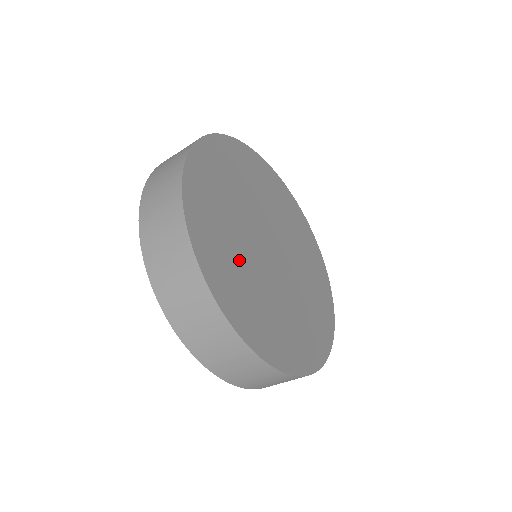
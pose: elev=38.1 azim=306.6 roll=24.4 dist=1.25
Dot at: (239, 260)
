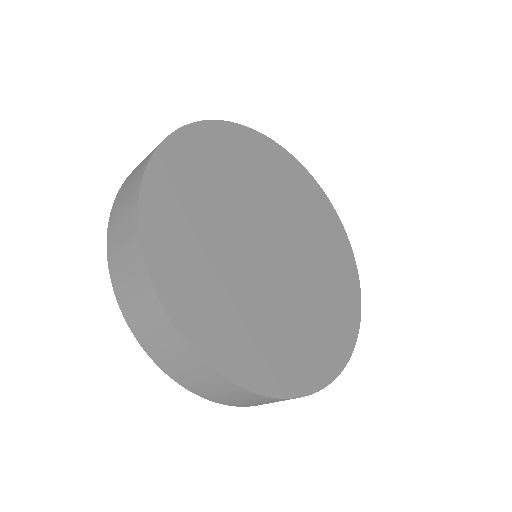
Dot at: (274, 324)
